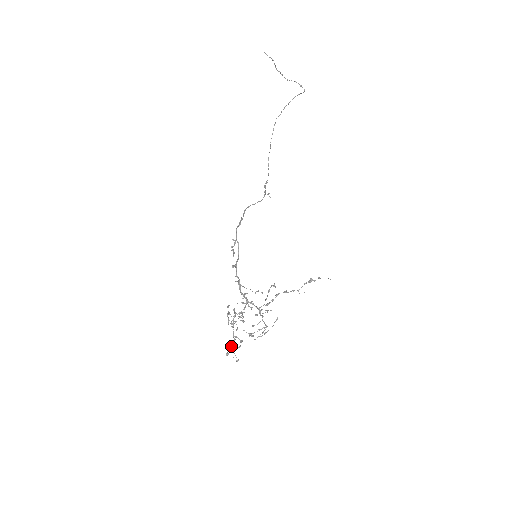
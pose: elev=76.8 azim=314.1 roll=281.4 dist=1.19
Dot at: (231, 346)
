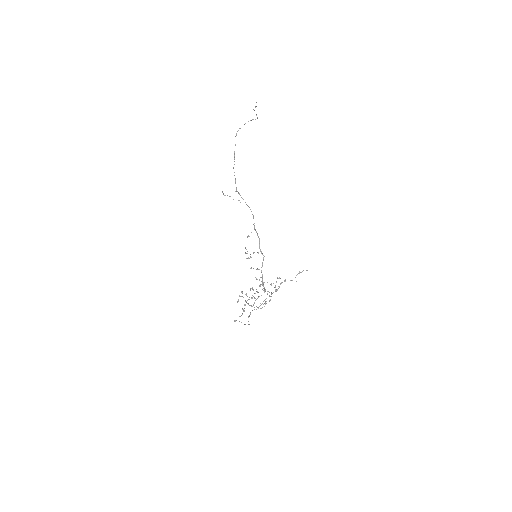
Dot at: (239, 316)
